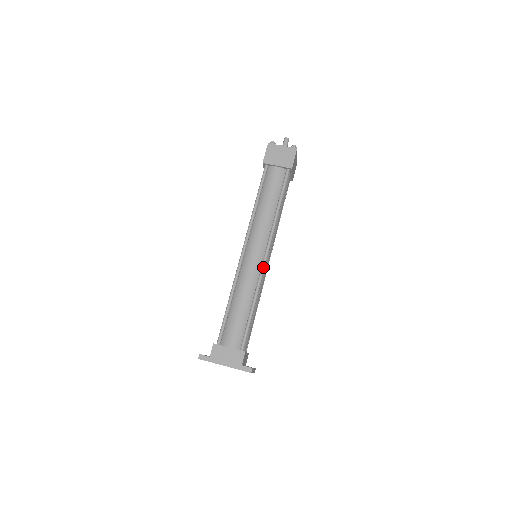
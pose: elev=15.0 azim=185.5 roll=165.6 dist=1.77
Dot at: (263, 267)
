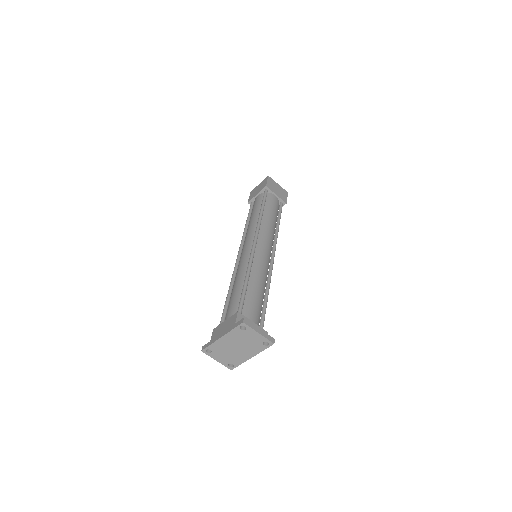
Dot at: (252, 250)
